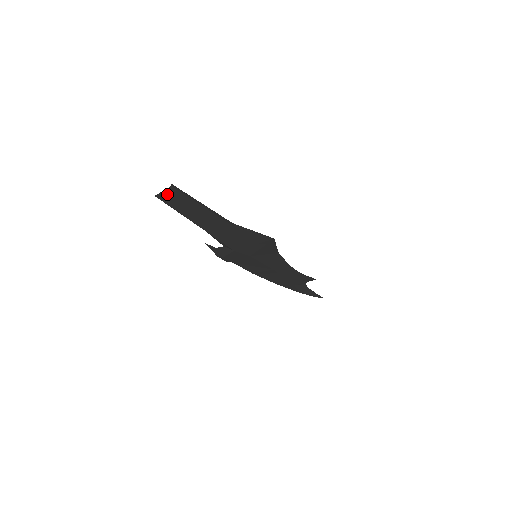
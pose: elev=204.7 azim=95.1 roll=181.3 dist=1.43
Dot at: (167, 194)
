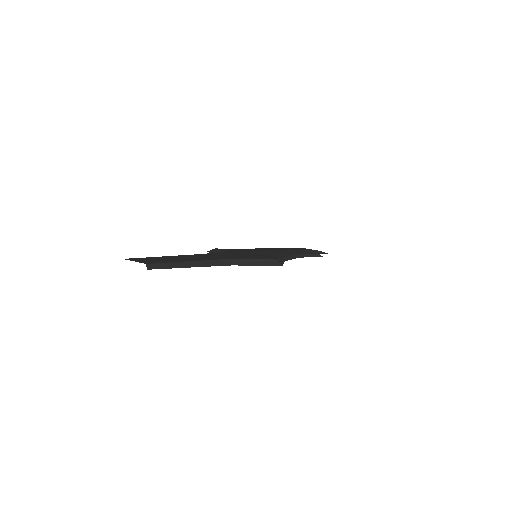
Dot at: occluded
